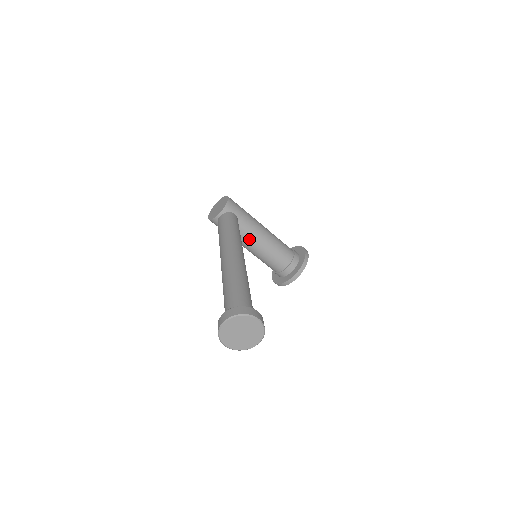
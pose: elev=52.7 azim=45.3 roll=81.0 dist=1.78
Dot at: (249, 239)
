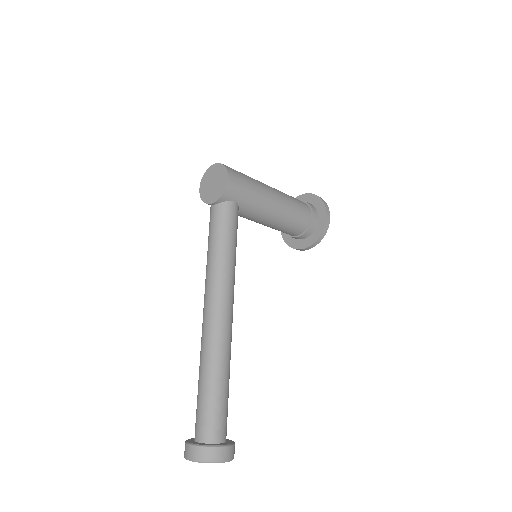
Dot at: (252, 219)
